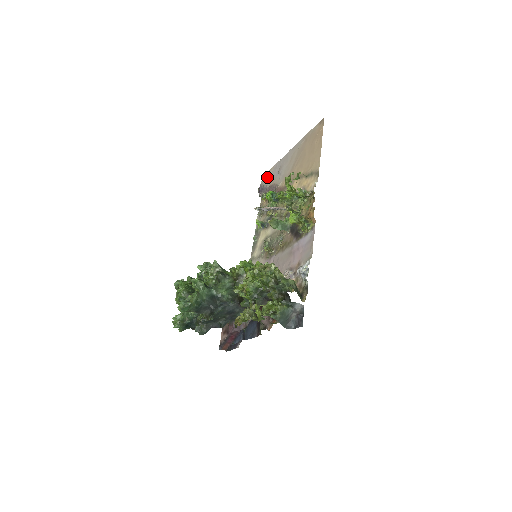
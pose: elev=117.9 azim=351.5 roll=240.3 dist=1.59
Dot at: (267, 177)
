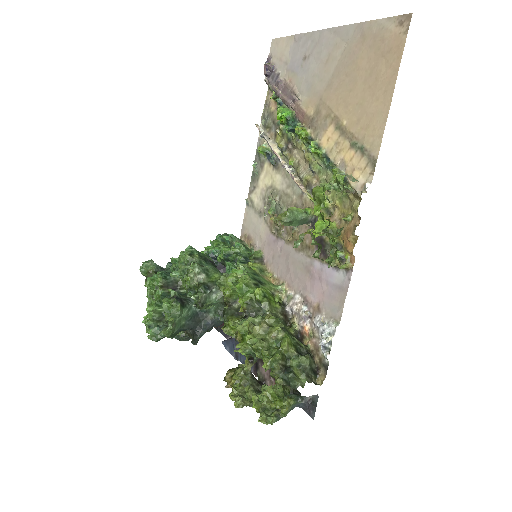
Dot at: (281, 51)
